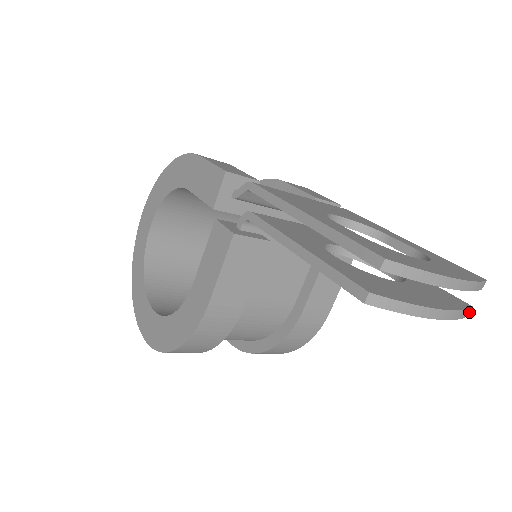
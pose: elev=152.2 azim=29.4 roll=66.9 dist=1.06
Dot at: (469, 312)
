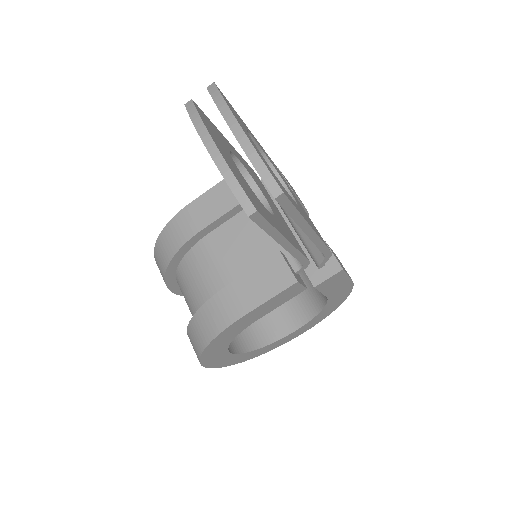
Dot at: (251, 214)
